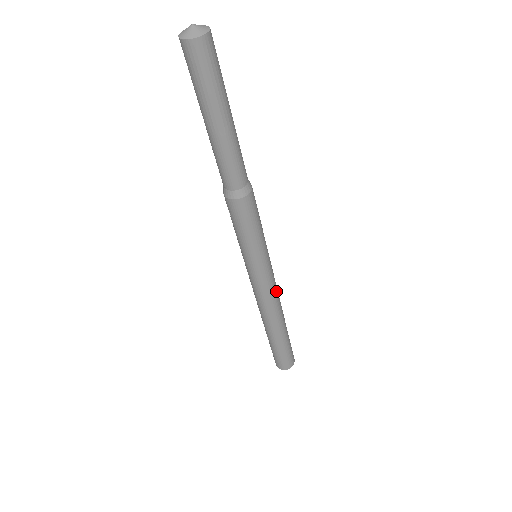
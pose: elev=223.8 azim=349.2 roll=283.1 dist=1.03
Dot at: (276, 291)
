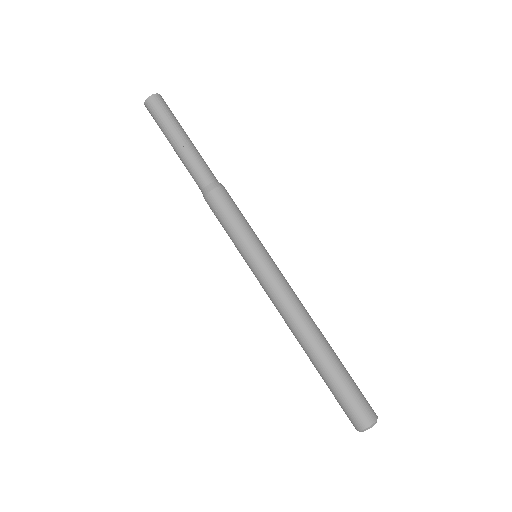
Dot at: (293, 291)
